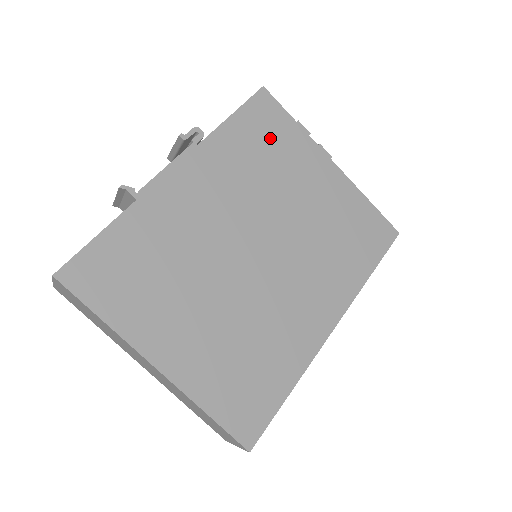
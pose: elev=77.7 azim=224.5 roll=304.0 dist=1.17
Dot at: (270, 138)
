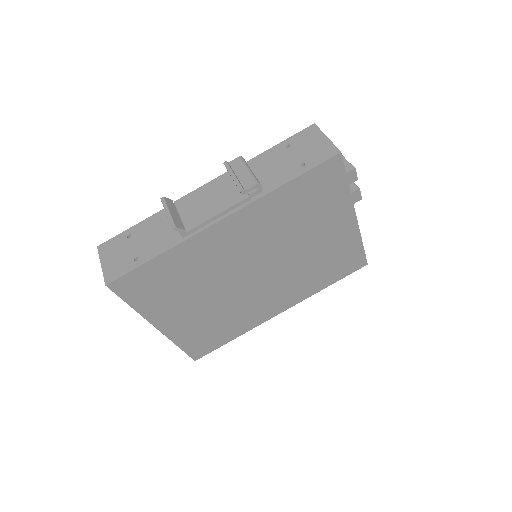
Dot at: (317, 198)
